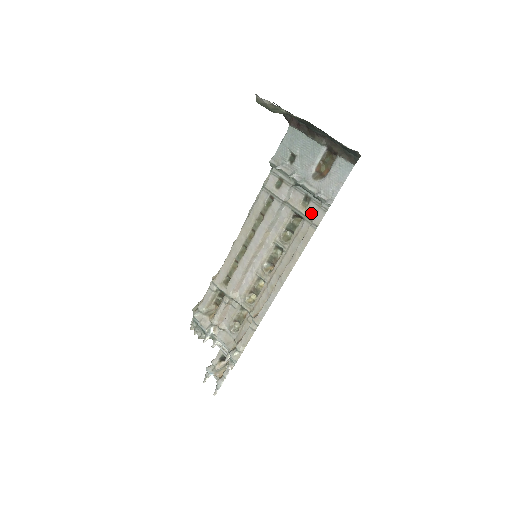
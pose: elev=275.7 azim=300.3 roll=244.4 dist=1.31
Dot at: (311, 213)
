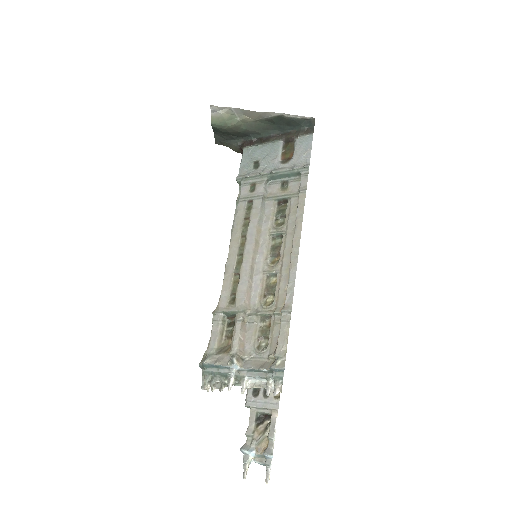
Dot at: (294, 189)
